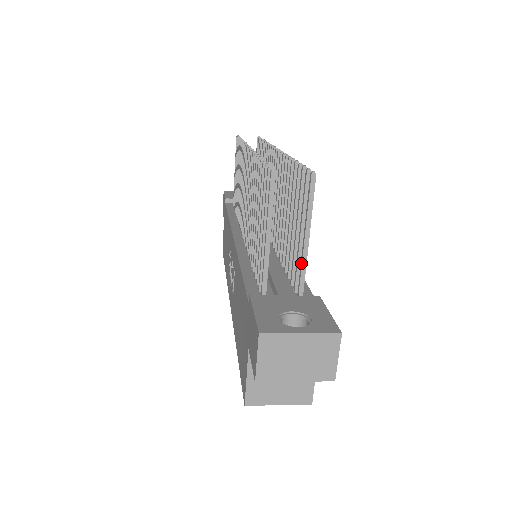
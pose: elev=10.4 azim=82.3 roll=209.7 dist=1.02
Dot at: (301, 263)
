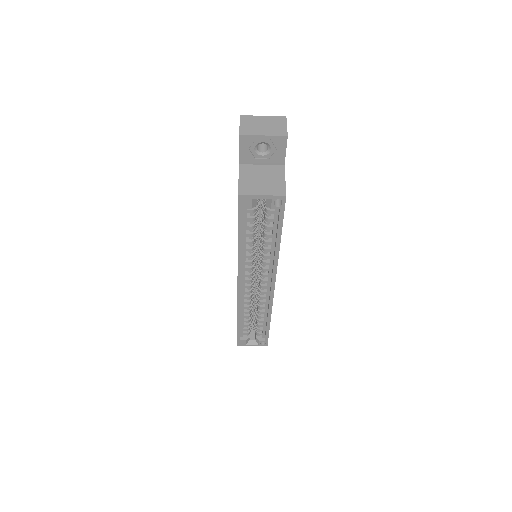
Dot at: occluded
